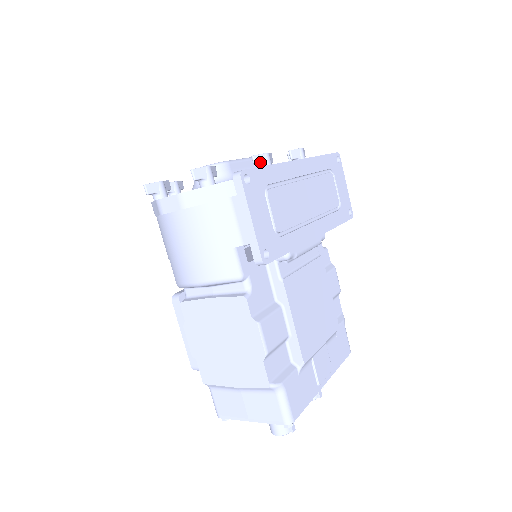
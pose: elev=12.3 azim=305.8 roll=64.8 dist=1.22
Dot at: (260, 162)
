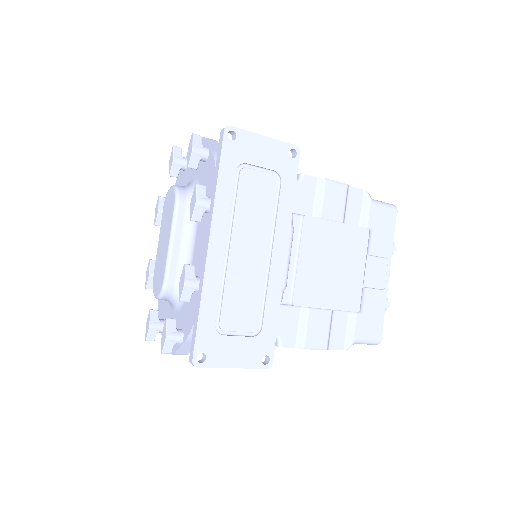
Dot at: (189, 296)
